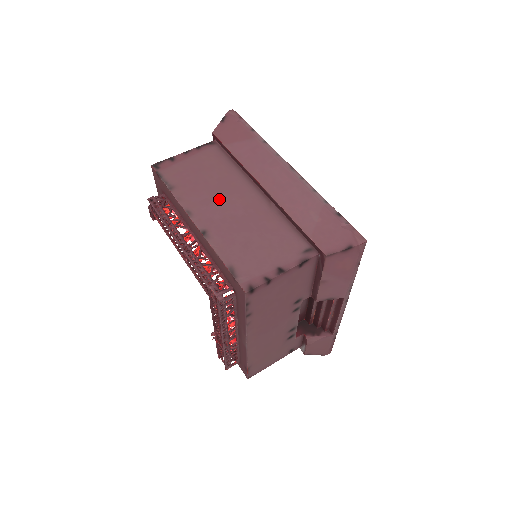
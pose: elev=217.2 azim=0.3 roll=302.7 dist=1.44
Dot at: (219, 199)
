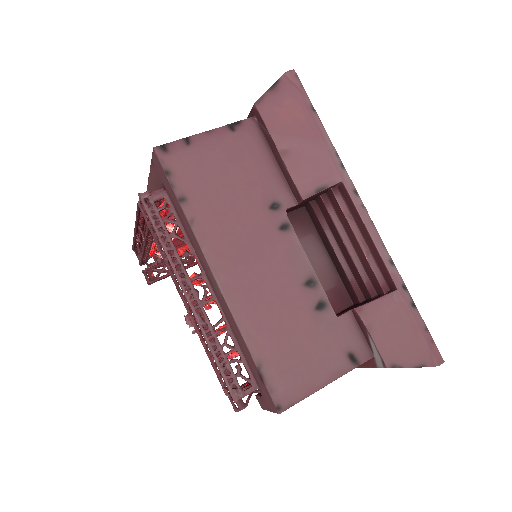
Dot at: occluded
